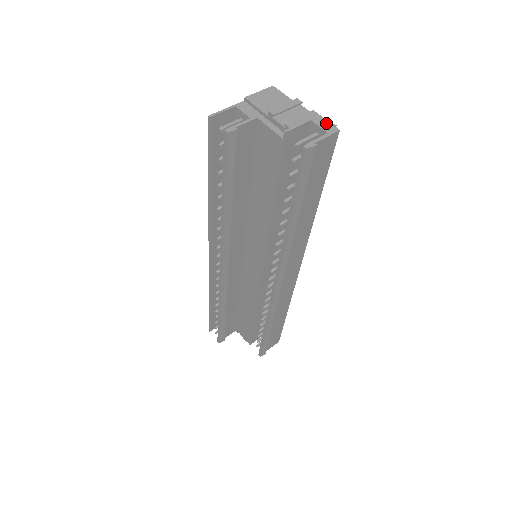
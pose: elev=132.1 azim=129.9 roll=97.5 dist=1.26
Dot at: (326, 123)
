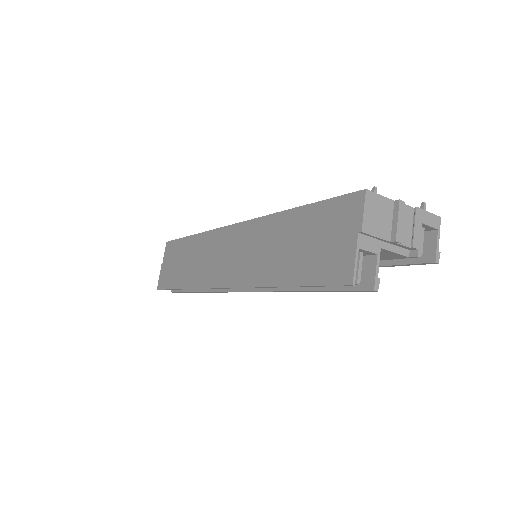
Dot at: (431, 217)
